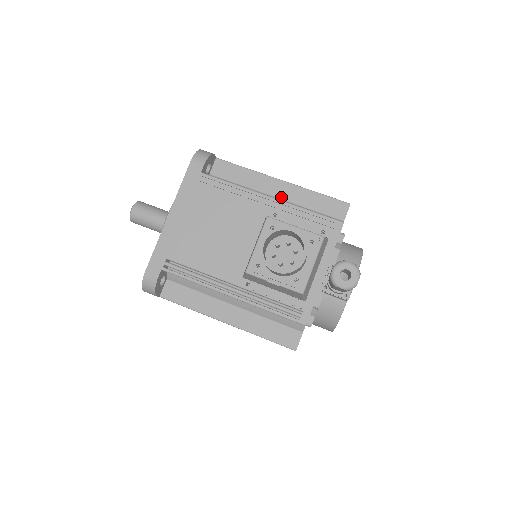
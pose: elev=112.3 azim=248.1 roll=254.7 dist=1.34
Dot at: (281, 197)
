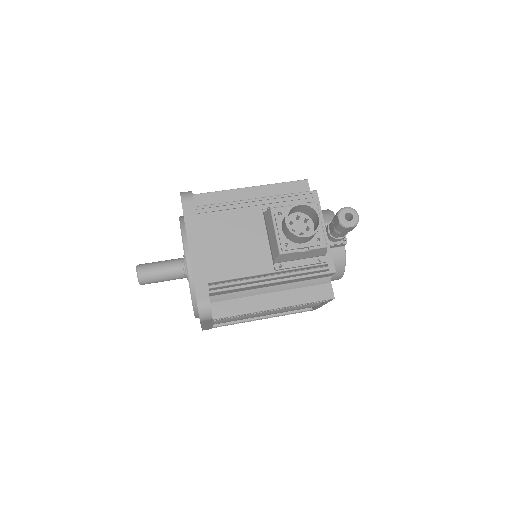
Dot at: occluded
